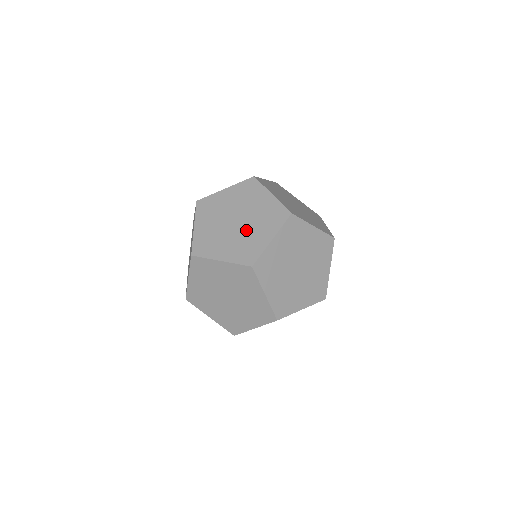
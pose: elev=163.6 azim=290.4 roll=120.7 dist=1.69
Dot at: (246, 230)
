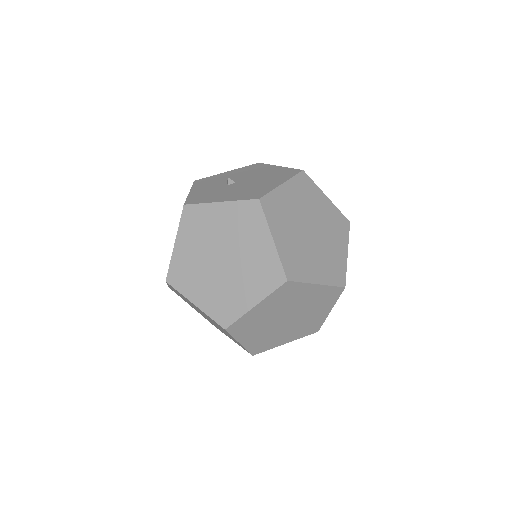
Dot at: (230, 278)
